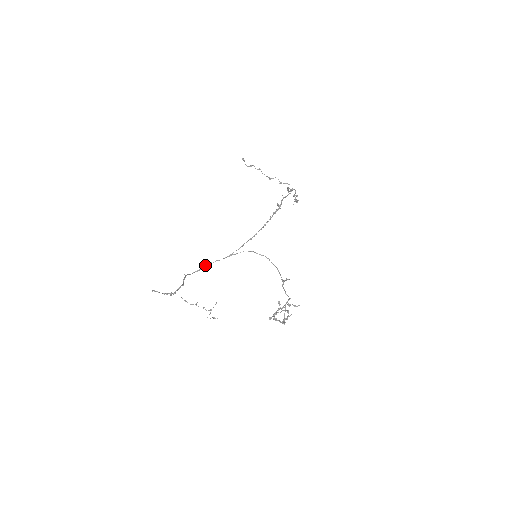
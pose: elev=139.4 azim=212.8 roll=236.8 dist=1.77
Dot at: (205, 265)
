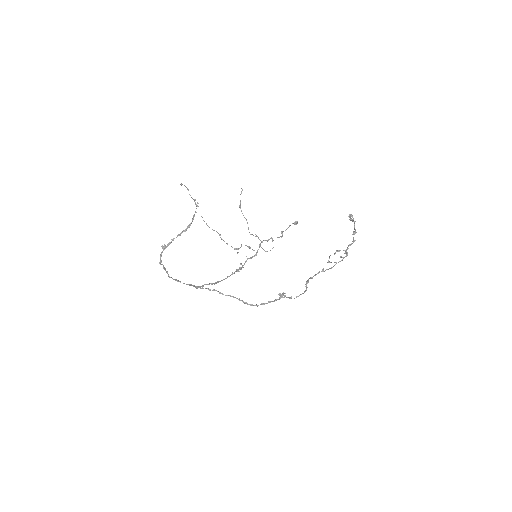
Dot at: occluded
